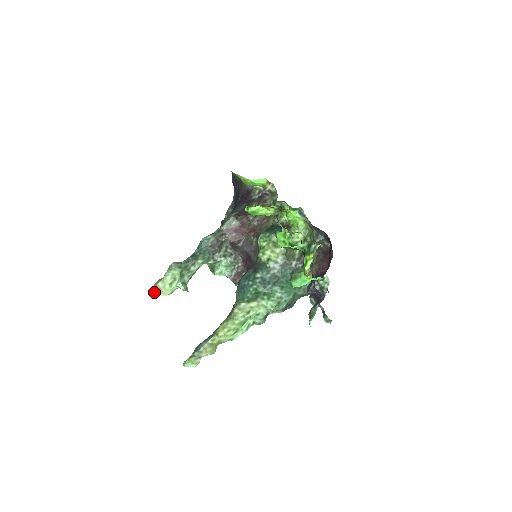
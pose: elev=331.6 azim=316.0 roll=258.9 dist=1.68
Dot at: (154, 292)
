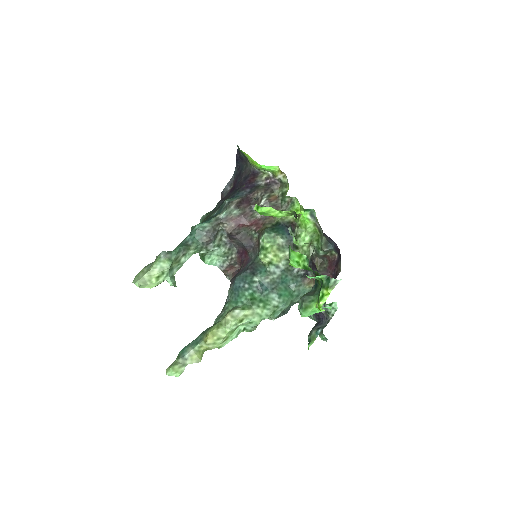
Dot at: (138, 286)
